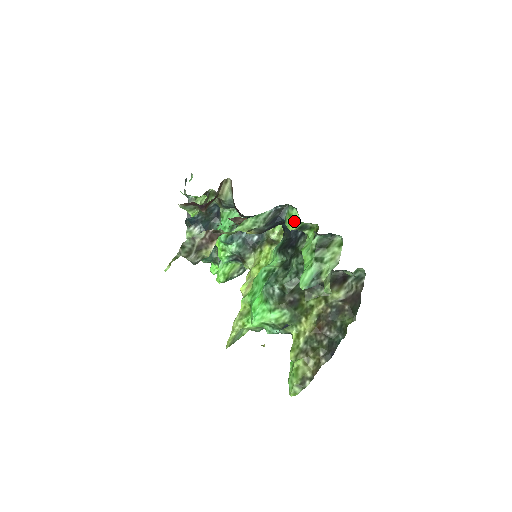
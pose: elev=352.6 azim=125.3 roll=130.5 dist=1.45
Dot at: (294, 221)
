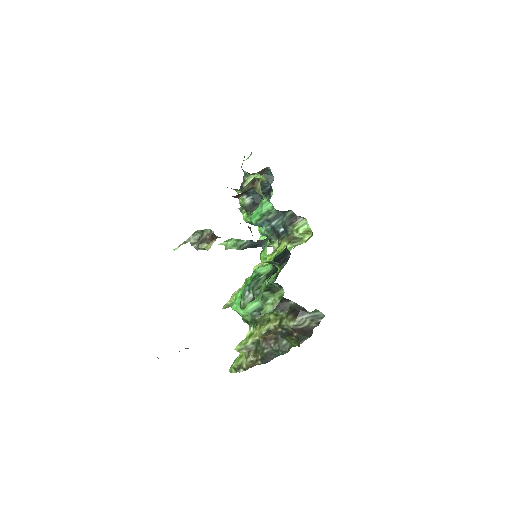
Dot at: (264, 256)
